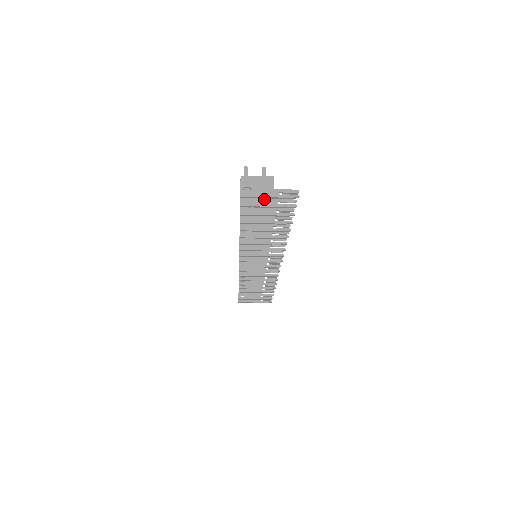
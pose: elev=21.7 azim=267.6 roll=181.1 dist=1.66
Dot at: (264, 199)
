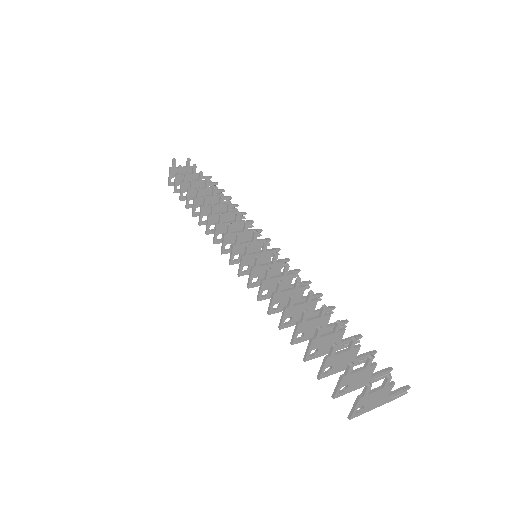
Dot at: (362, 382)
